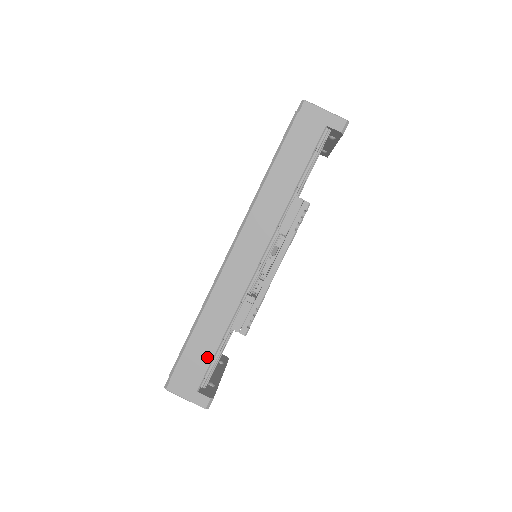
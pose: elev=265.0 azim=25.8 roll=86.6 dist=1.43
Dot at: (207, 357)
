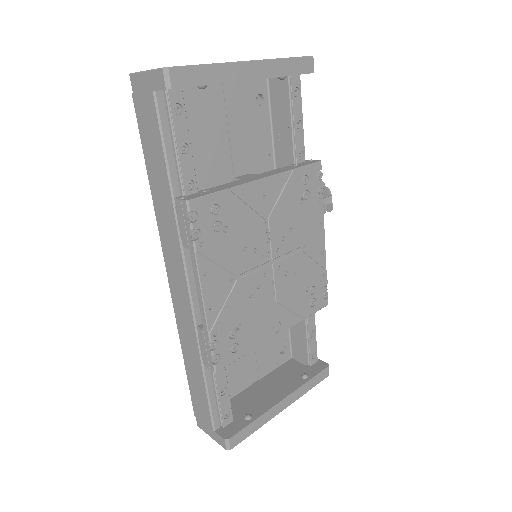
Dot at: (204, 396)
